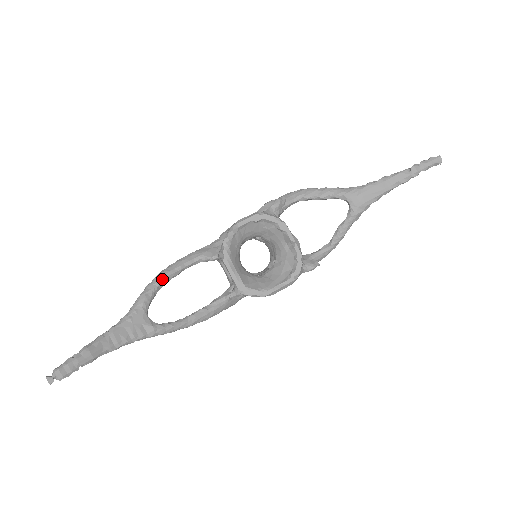
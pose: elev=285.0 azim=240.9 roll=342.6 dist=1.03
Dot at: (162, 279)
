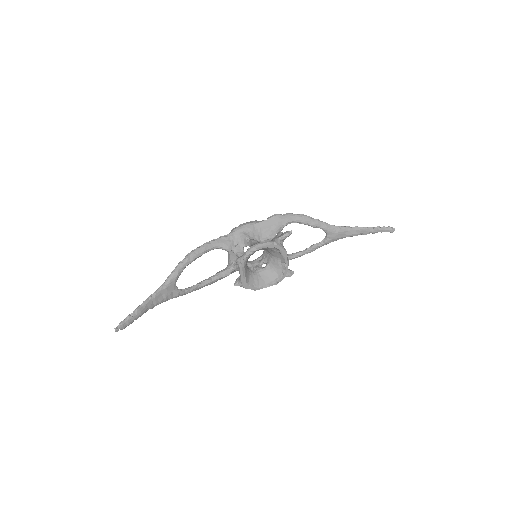
Dot at: (191, 261)
